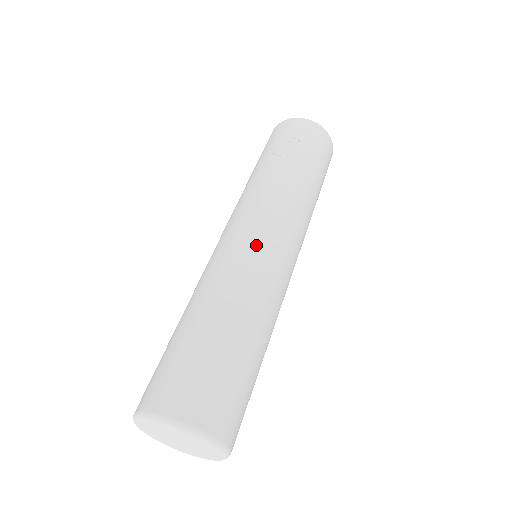
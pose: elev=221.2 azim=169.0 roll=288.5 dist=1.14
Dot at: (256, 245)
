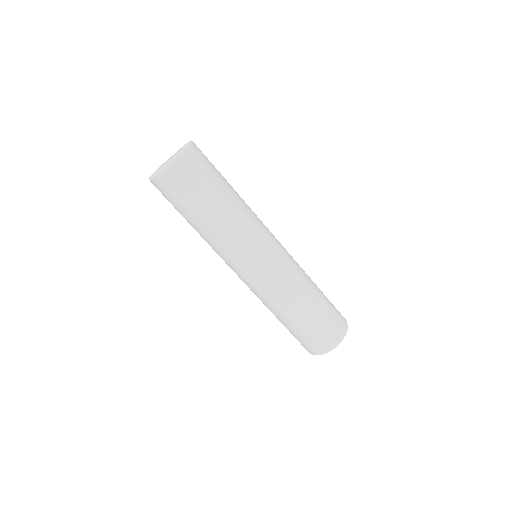
Dot at: (270, 233)
